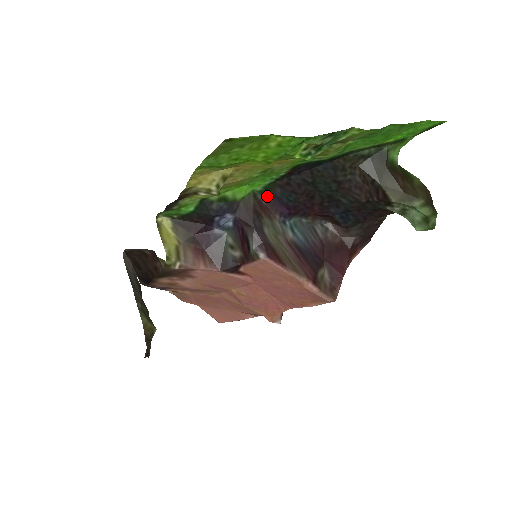
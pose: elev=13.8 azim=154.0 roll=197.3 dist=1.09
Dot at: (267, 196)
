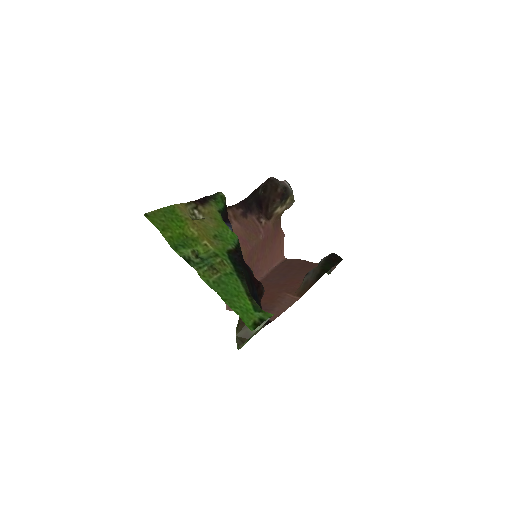
Dot at: occluded
